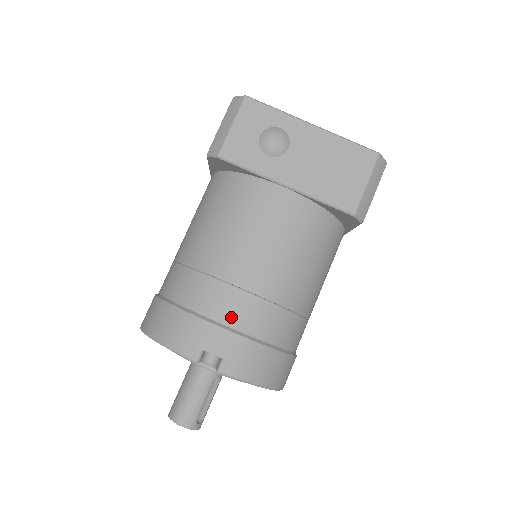
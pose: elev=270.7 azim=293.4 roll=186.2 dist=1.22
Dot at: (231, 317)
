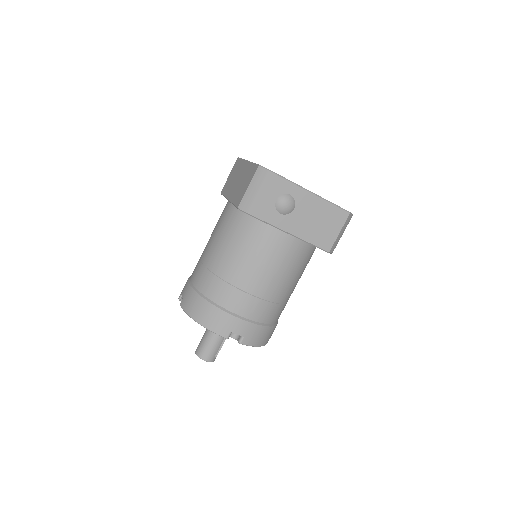
Dot at: (249, 313)
